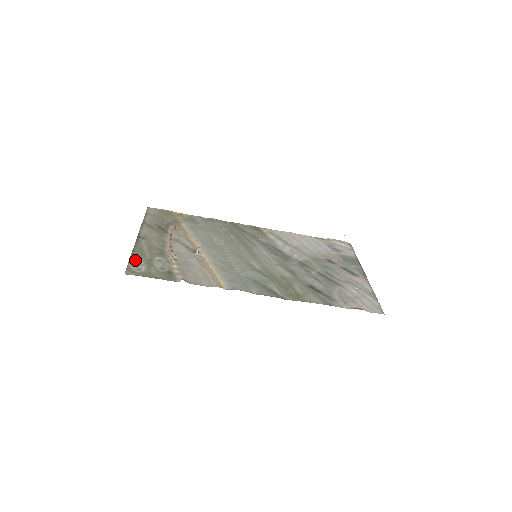
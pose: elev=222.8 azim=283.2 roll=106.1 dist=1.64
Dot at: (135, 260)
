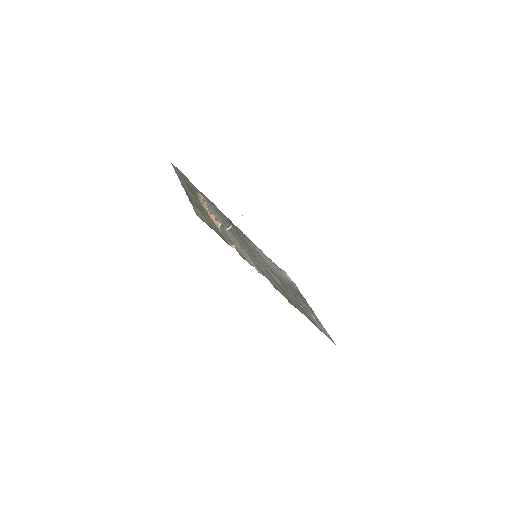
Dot at: (195, 207)
